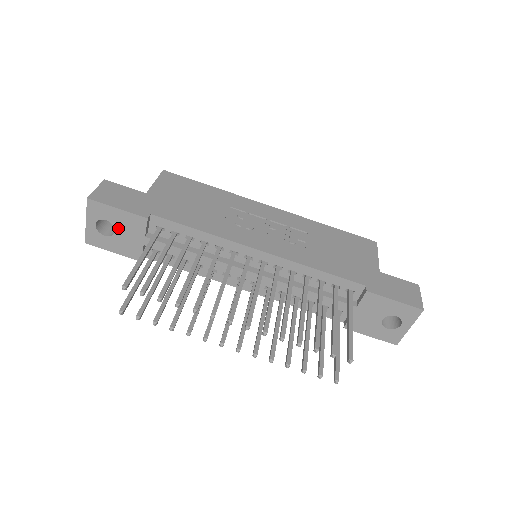
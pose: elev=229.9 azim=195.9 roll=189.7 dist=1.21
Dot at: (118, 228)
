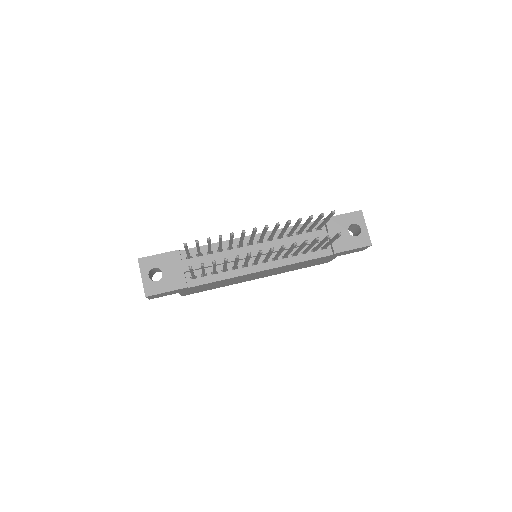
Dot at: (164, 269)
